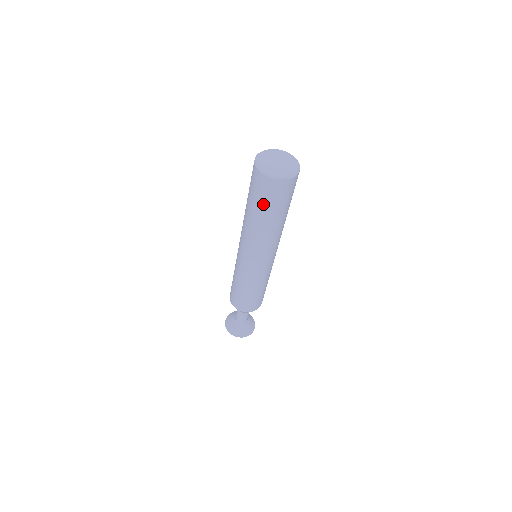
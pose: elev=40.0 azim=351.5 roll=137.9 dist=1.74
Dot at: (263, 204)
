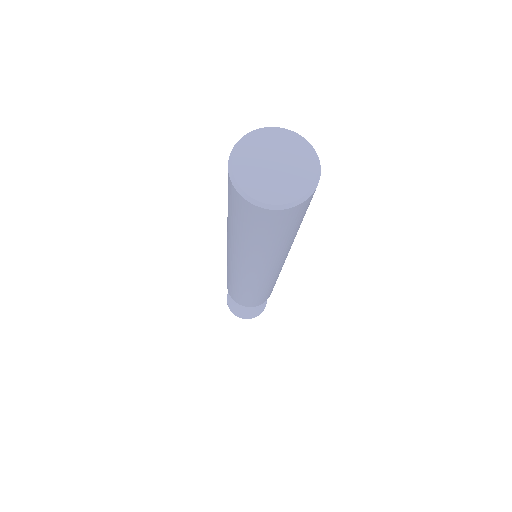
Dot at: (235, 219)
